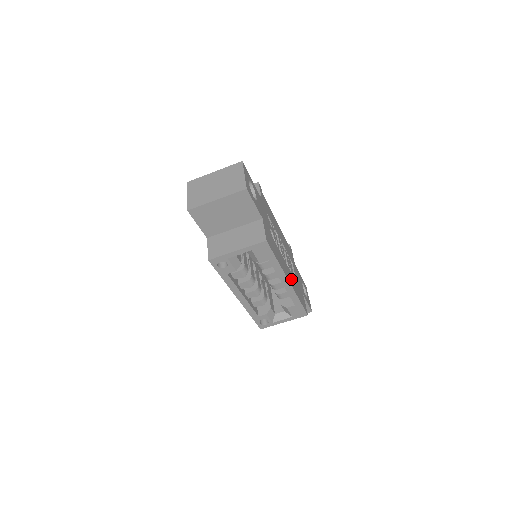
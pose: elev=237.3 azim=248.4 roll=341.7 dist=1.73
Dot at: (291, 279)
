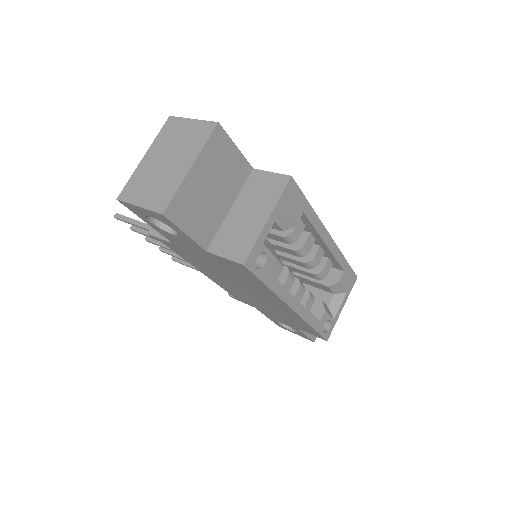
Dot at: occluded
